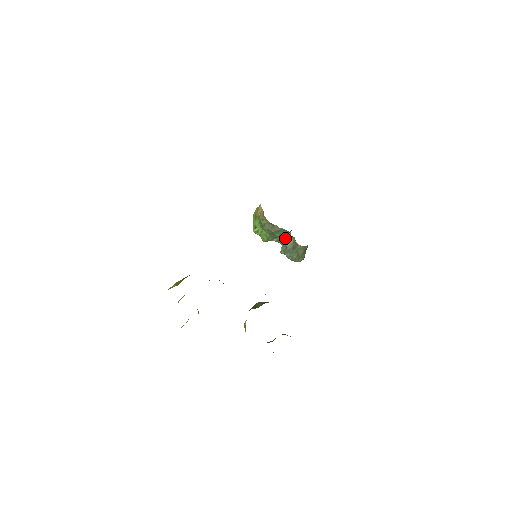
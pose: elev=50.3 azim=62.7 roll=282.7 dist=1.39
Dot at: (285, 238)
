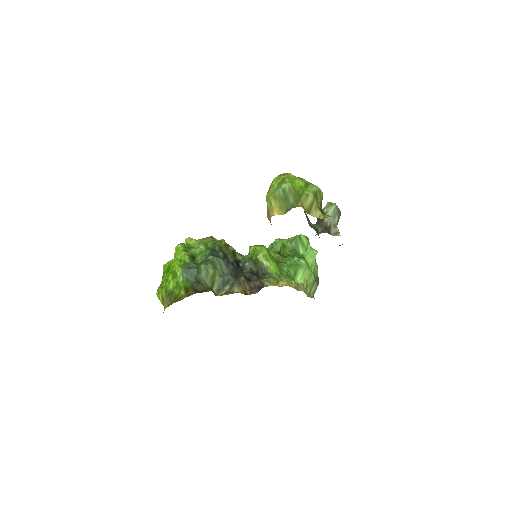
Dot at: occluded
